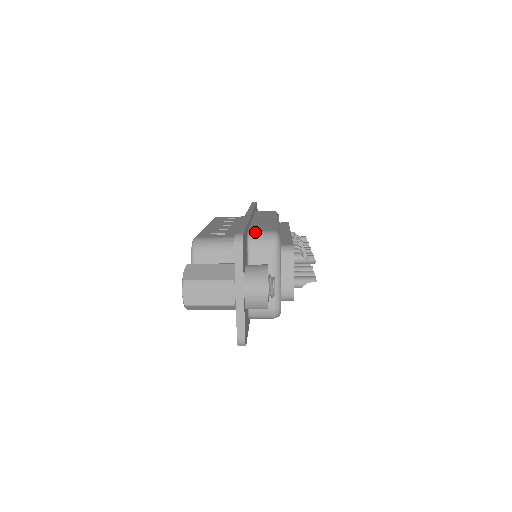
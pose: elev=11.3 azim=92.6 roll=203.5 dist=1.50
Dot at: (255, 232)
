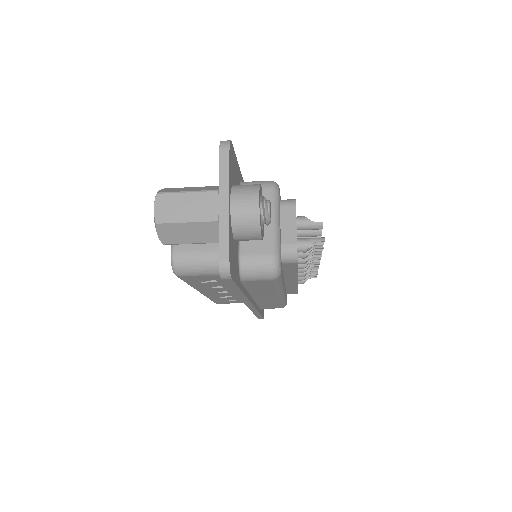
Dot at: occluded
